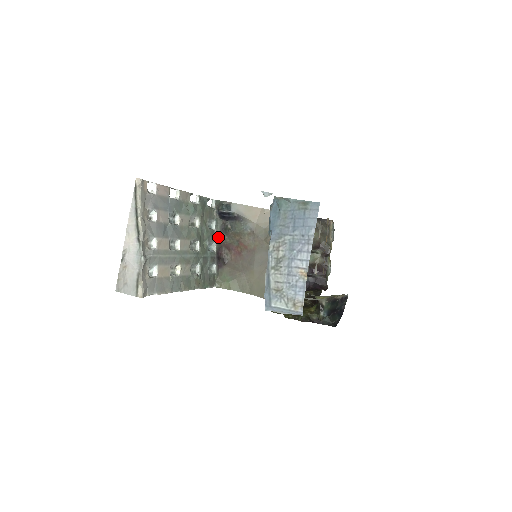
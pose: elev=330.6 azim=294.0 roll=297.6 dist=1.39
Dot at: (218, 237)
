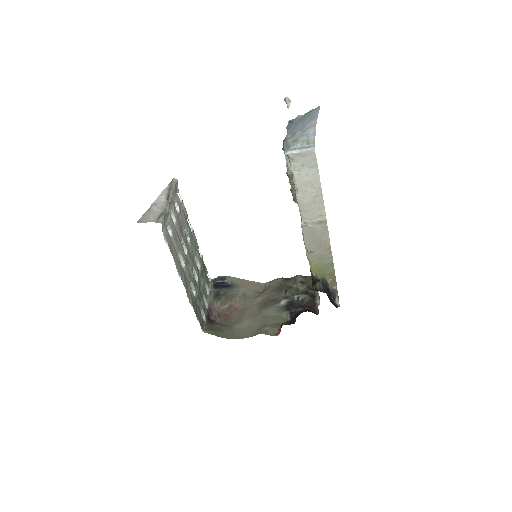
Dot at: (210, 301)
